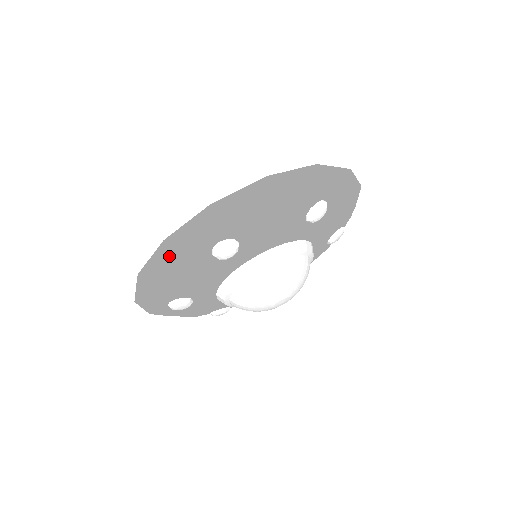
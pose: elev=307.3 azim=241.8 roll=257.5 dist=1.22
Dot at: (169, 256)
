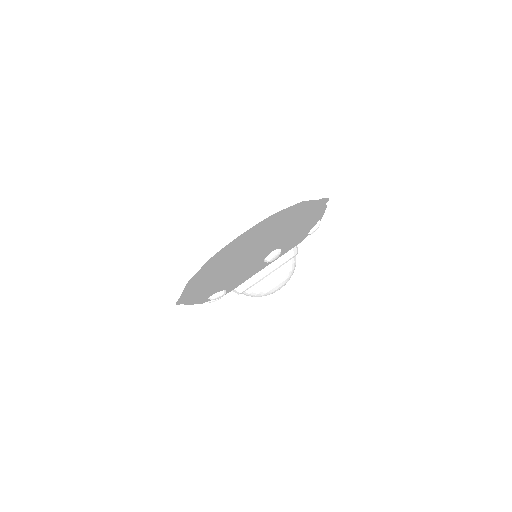
Dot at: (241, 262)
